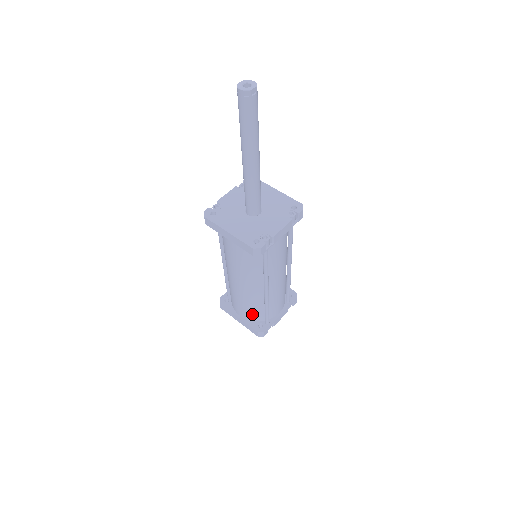
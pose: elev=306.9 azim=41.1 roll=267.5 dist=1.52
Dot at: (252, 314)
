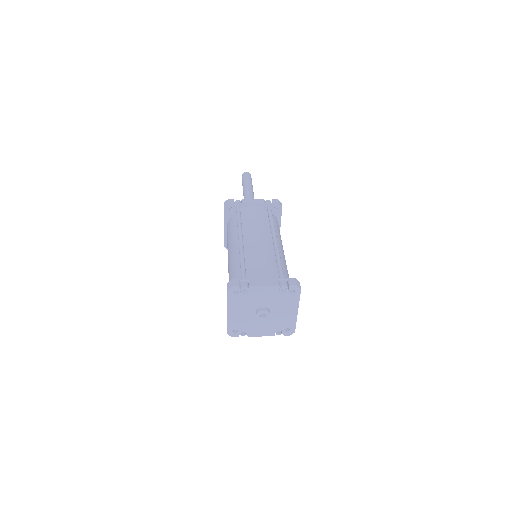
Dot at: occluded
